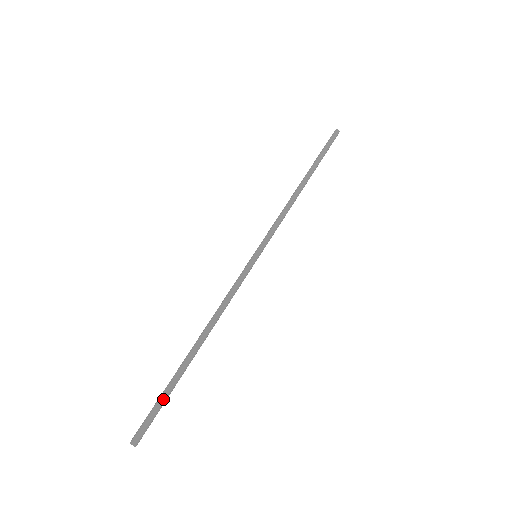
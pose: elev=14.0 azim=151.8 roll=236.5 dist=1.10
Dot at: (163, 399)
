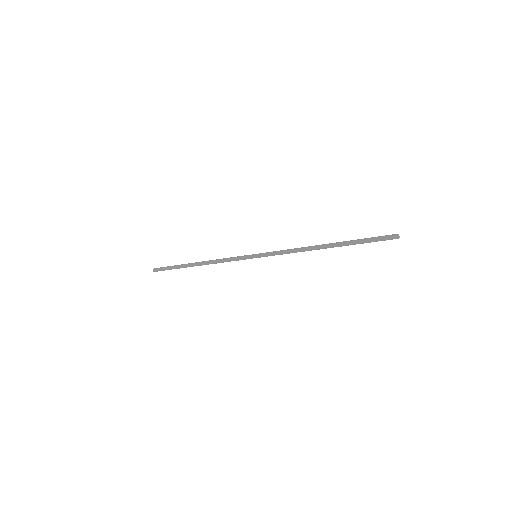
Dot at: (171, 268)
